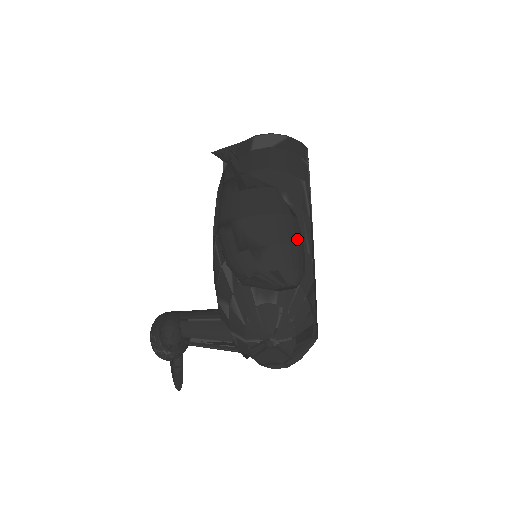
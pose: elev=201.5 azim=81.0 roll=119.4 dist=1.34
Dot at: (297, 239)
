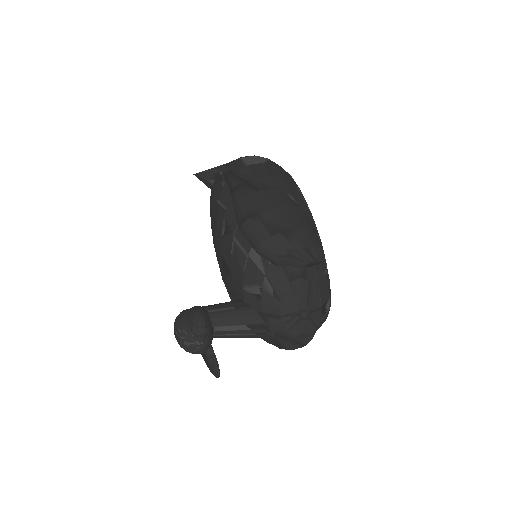
Dot at: (312, 226)
